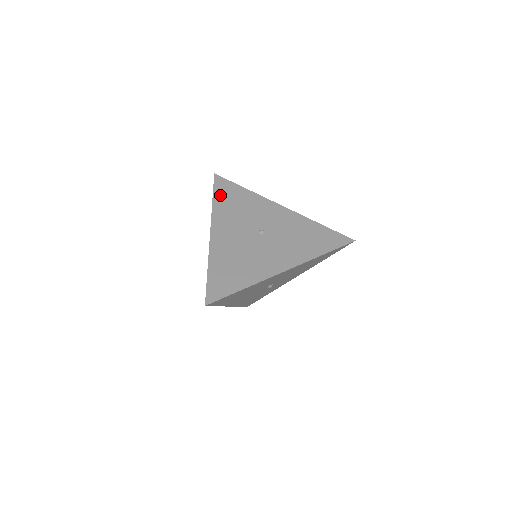
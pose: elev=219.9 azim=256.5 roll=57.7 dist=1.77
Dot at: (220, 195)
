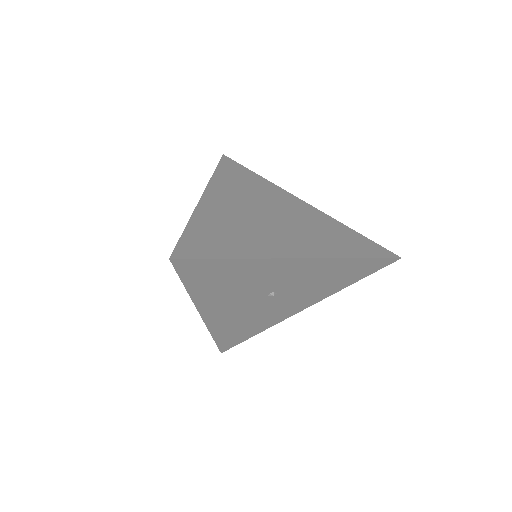
Dot at: (196, 283)
